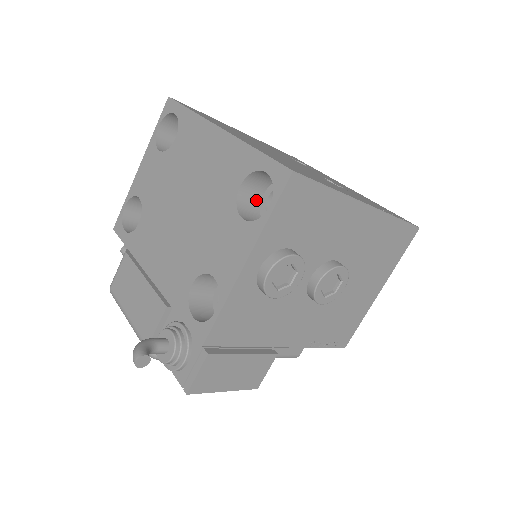
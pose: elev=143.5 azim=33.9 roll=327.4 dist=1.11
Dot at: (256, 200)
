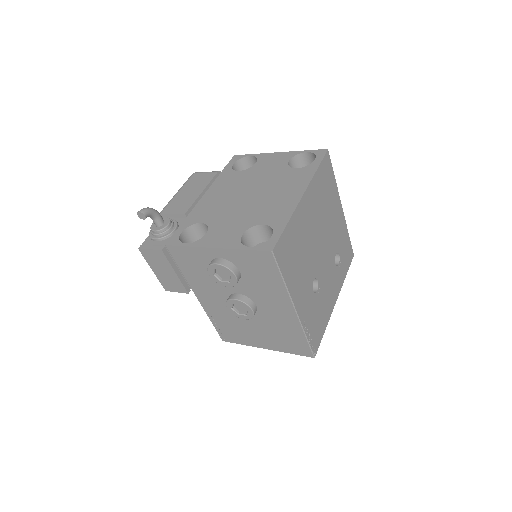
Dot at: (264, 238)
